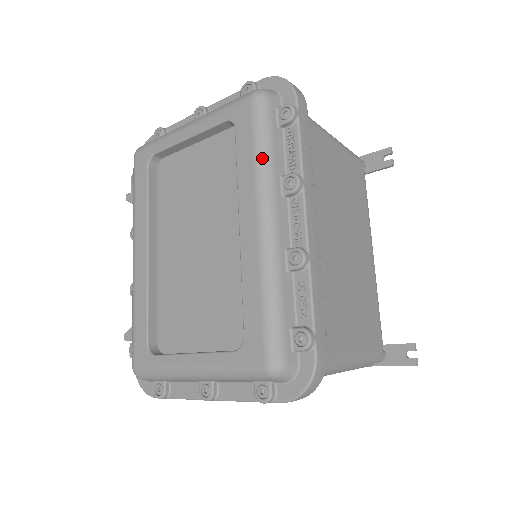
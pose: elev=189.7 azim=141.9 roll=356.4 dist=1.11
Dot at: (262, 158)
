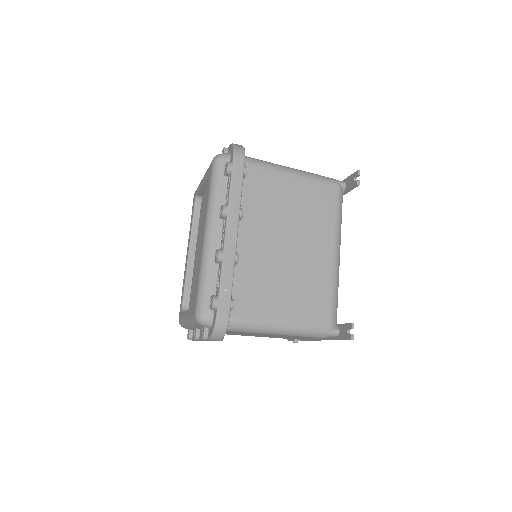
Dot at: (211, 197)
